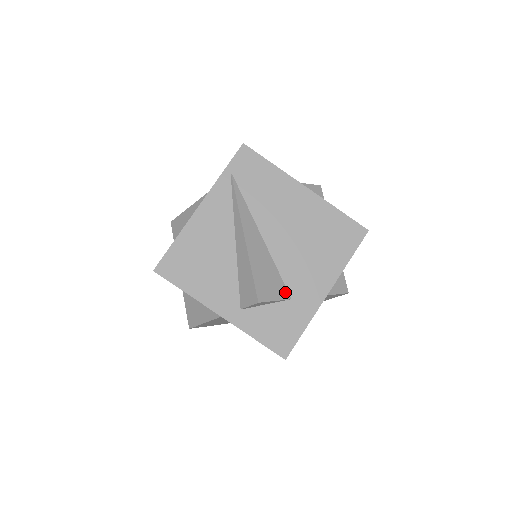
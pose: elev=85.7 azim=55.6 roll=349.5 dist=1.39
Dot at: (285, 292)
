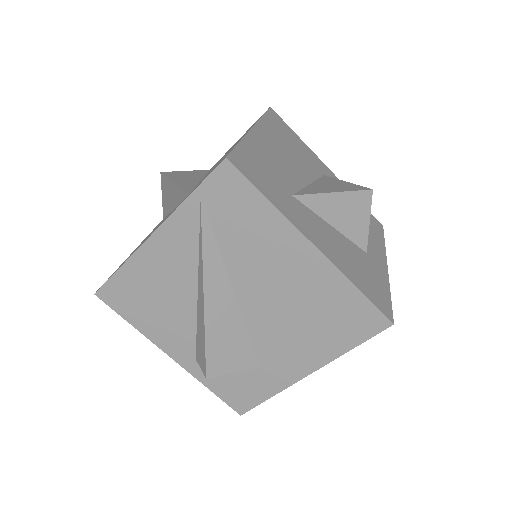
Dot at: (252, 360)
